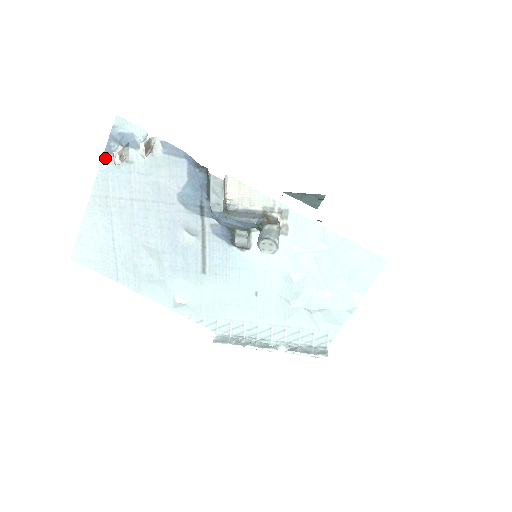
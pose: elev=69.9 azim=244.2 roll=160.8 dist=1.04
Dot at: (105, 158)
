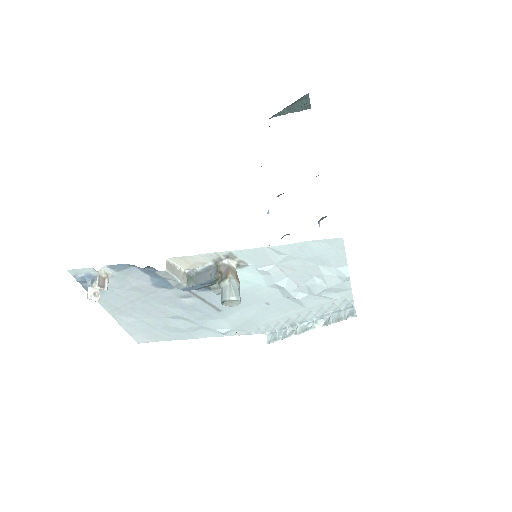
Dot at: occluded
